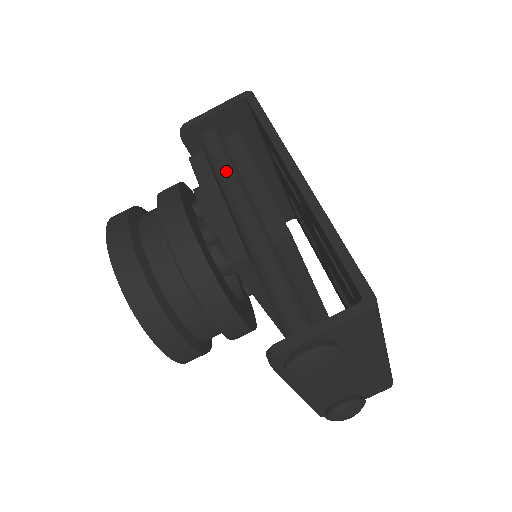
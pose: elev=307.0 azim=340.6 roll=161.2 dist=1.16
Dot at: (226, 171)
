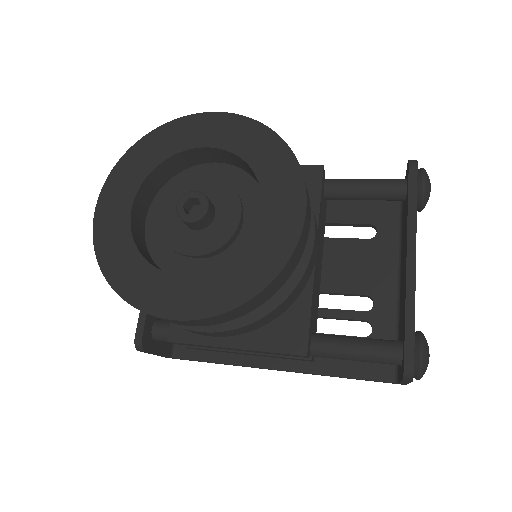
Dot at: occluded
